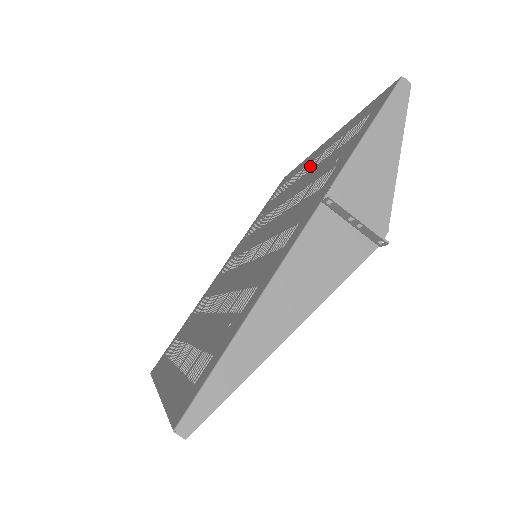
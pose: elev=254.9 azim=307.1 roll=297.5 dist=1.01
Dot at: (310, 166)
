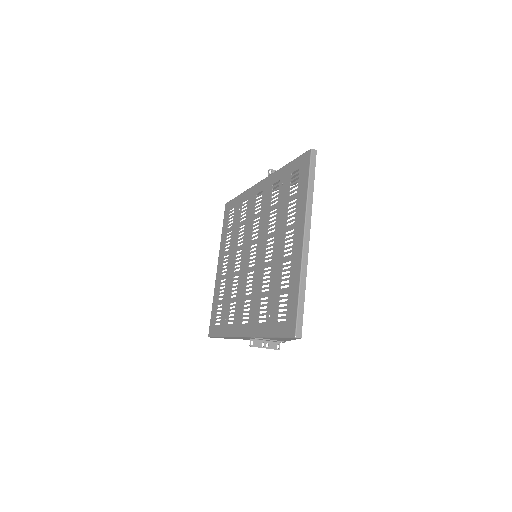
Dot at: occluded
